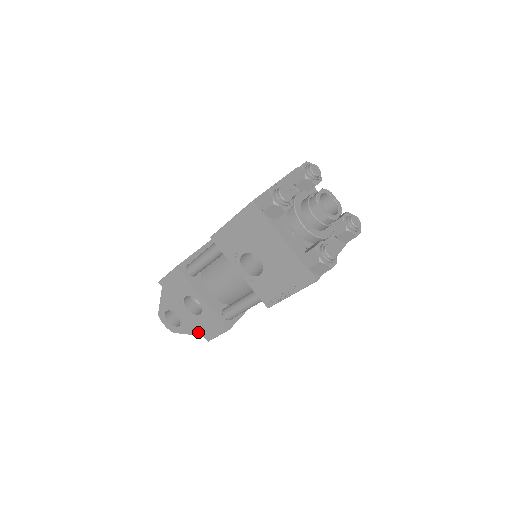
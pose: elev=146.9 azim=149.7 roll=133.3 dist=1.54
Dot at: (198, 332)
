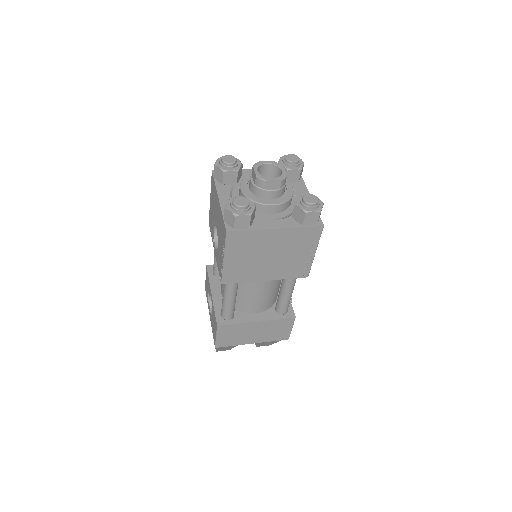
Dot at: occluded
